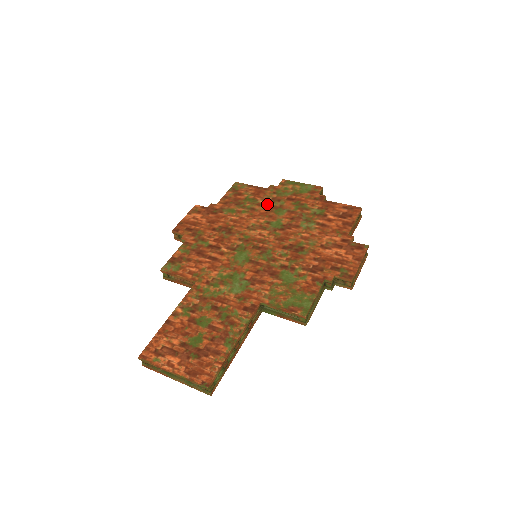
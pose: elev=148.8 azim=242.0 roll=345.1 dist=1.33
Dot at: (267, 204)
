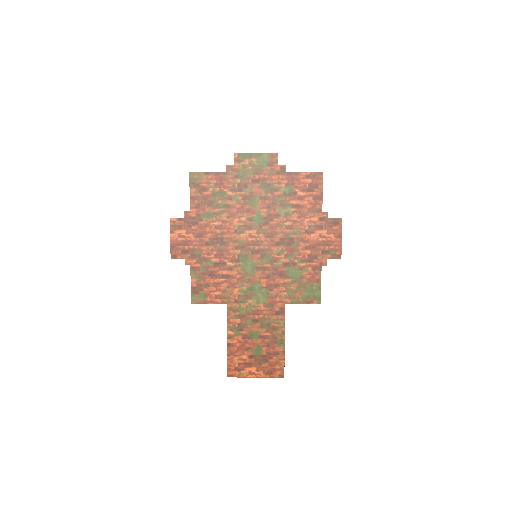
Dot at: (237, 195)
